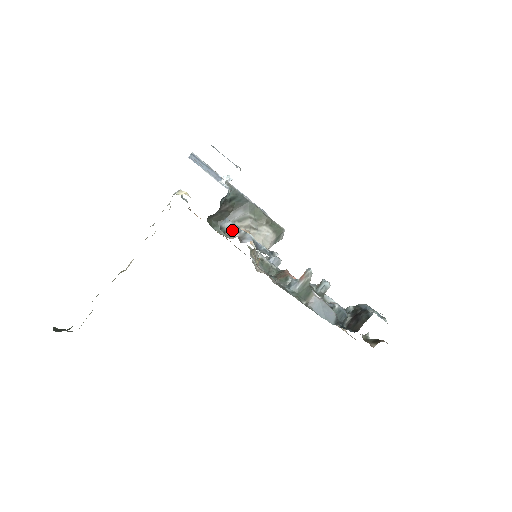
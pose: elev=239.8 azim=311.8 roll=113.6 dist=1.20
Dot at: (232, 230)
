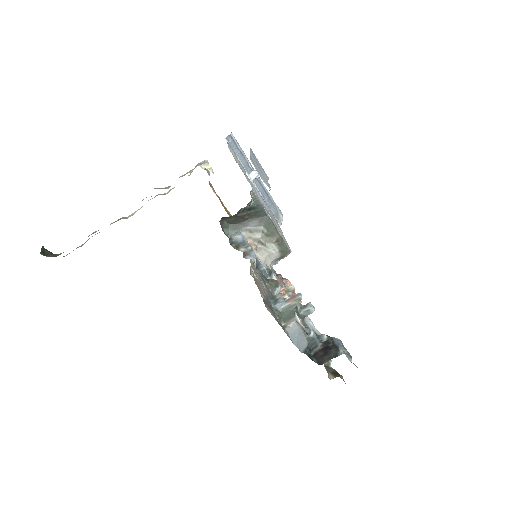
Dot at: (240, 243)
